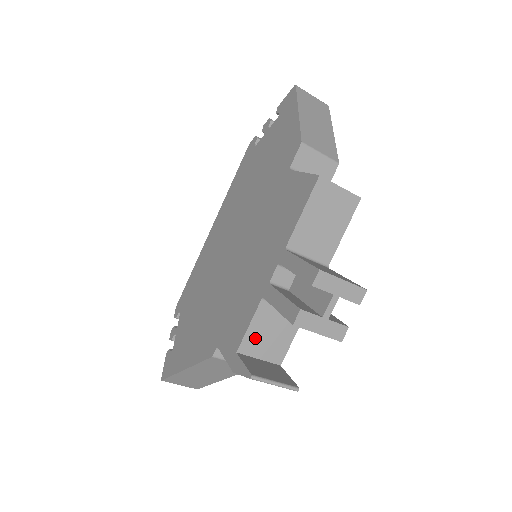
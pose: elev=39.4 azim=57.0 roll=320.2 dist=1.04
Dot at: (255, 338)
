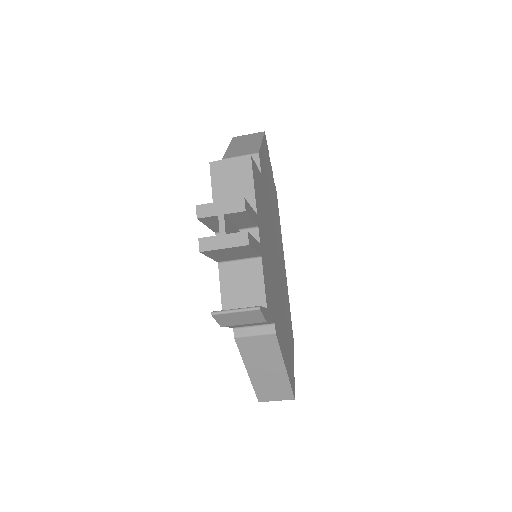
Dot at: (231, 296)
